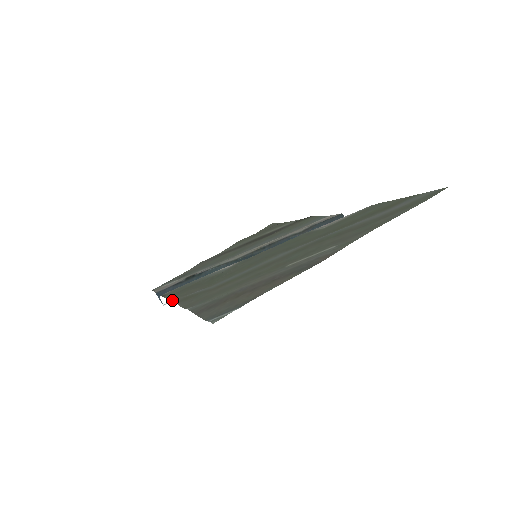
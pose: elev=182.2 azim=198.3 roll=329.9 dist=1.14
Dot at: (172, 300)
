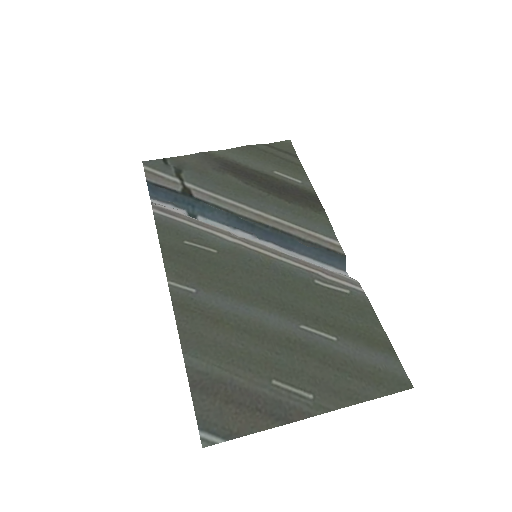
Dot at: (168, 275)
